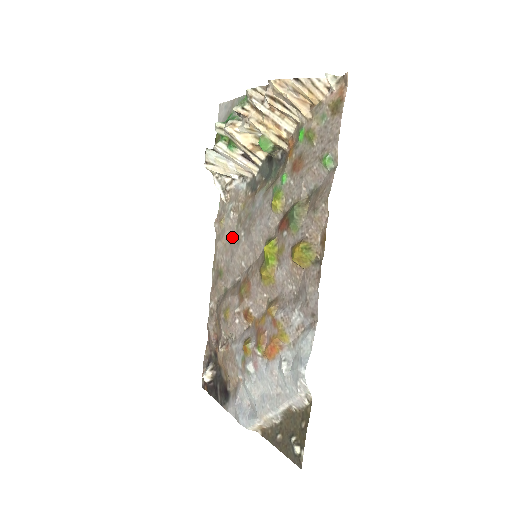
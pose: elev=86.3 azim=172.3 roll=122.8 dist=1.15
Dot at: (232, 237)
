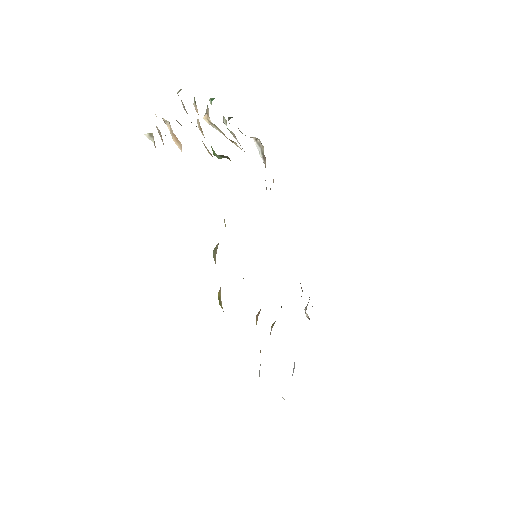
Dot at: occluded
